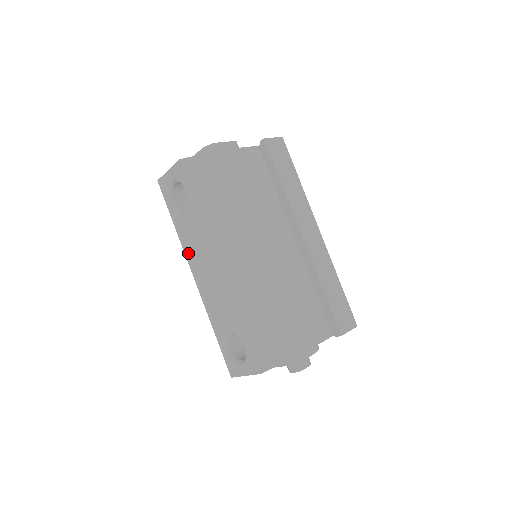
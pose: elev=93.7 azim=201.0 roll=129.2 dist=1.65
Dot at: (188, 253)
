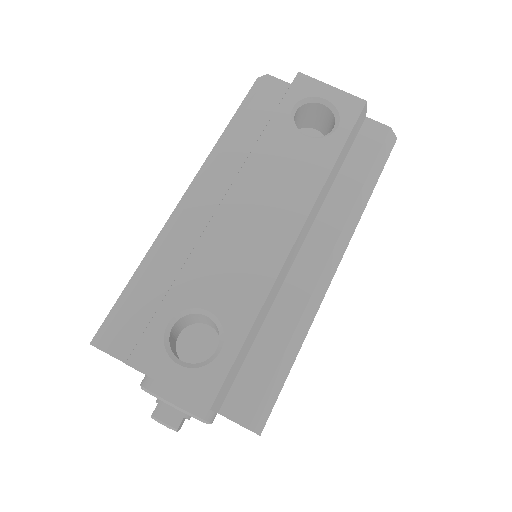
Dot at: (252, 170)
